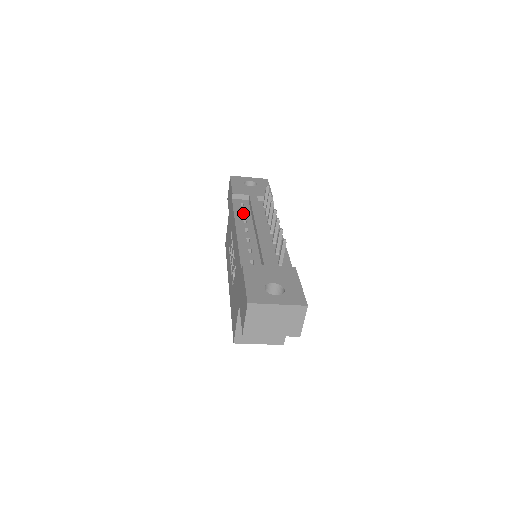
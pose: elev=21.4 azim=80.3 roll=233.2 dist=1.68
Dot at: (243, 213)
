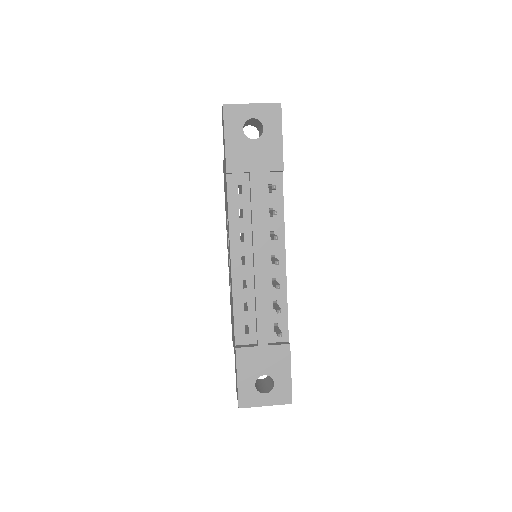
Dot at: occluded
